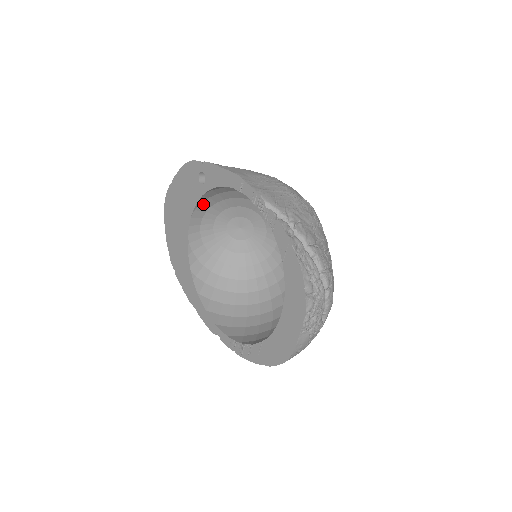
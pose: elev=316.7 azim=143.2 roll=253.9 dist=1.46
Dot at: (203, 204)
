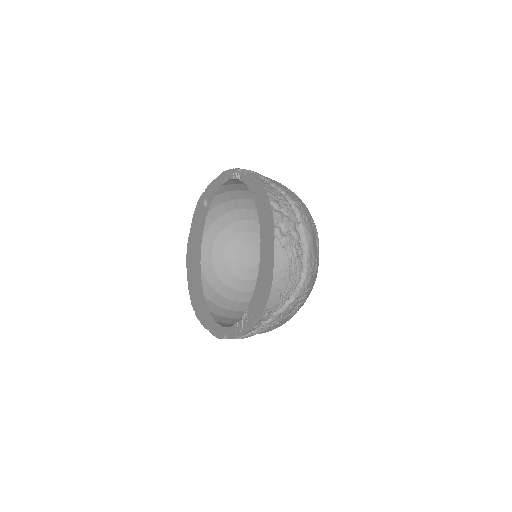
Dot at: (210, 230)
